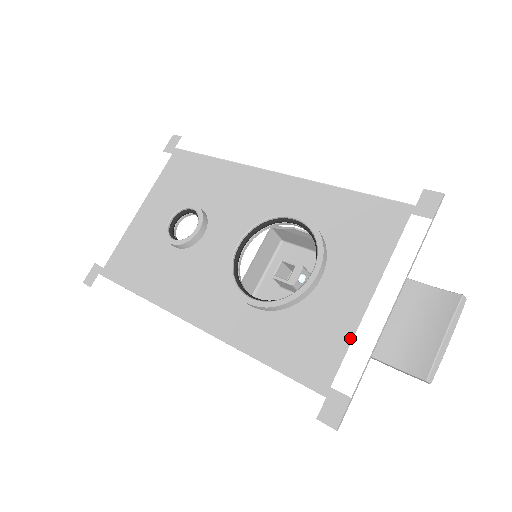
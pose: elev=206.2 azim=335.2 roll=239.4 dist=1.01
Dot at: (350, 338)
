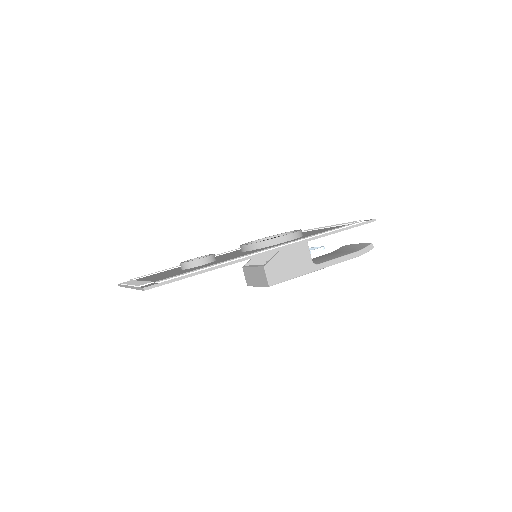
Dot at: (336, 226)
